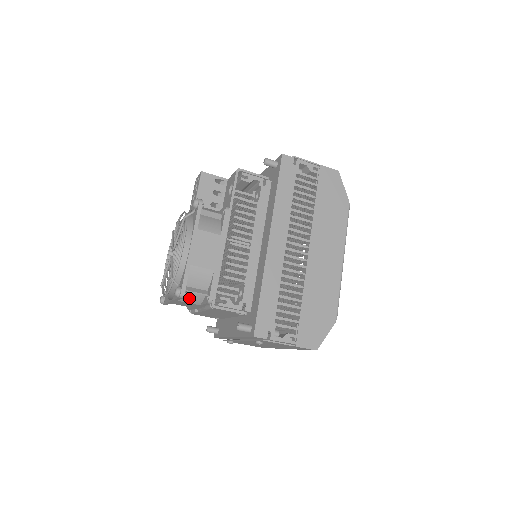
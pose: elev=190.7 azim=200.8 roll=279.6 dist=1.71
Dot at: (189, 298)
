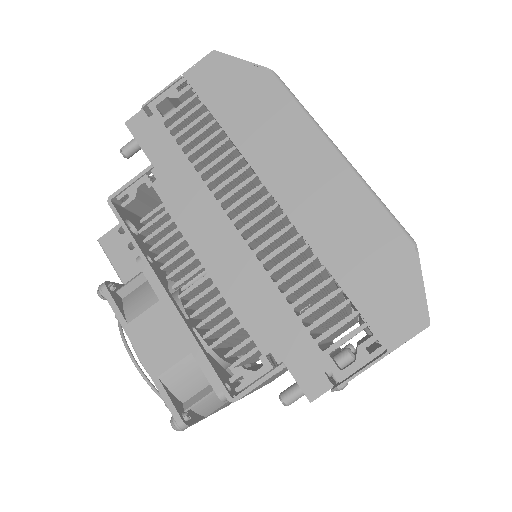
Dot at: (211, 405)
